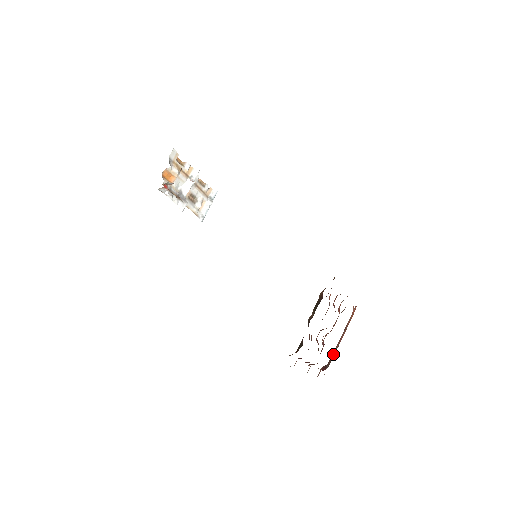
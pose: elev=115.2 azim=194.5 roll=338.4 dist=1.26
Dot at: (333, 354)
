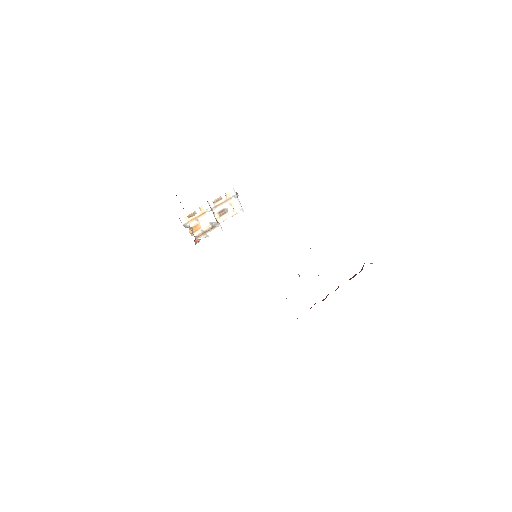
Dot at: occluded
